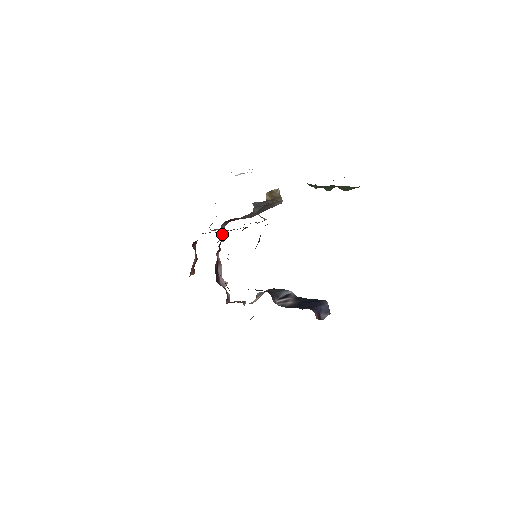
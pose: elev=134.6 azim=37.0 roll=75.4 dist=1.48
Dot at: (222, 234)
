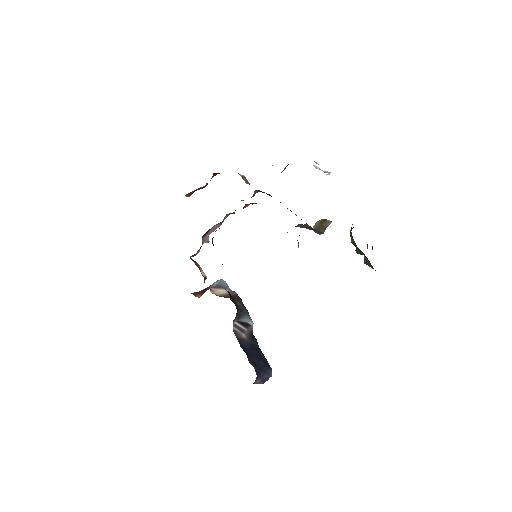
Dot at: (250, 203)
